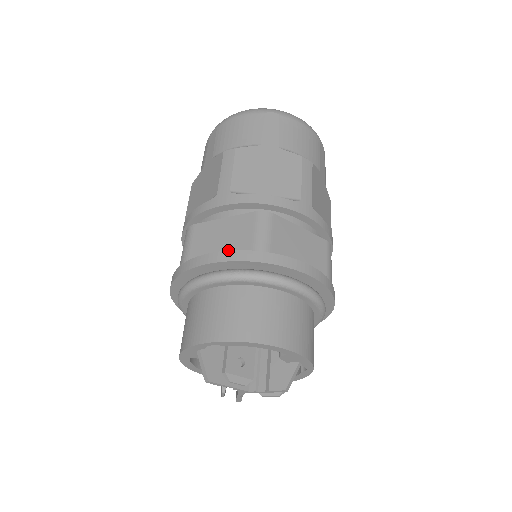
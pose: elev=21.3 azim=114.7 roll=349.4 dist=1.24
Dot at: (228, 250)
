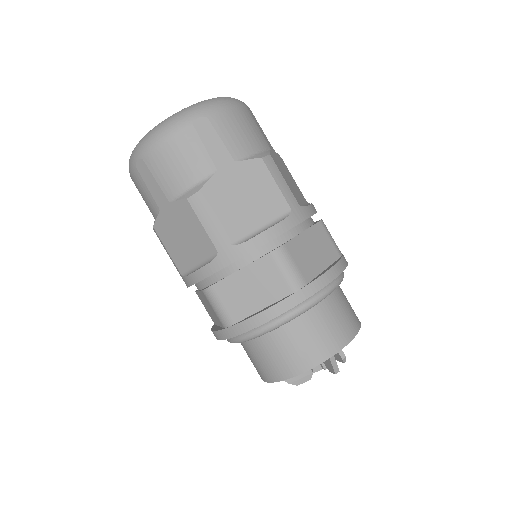
Dot at: (217, 322)
